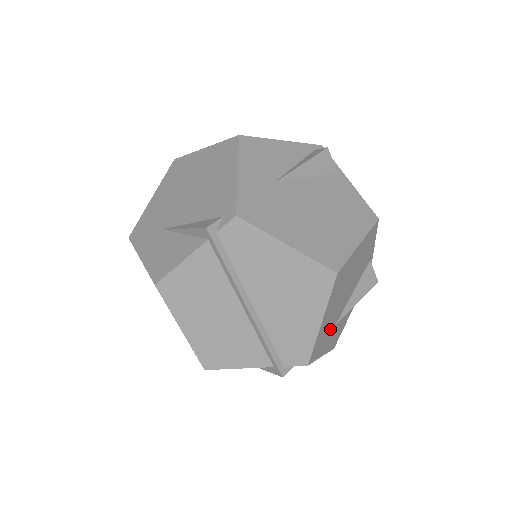
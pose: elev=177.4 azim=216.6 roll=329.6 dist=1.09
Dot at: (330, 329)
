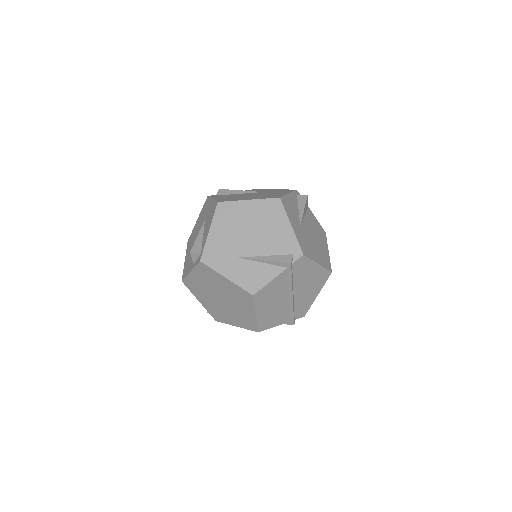
Dot at: occluded
